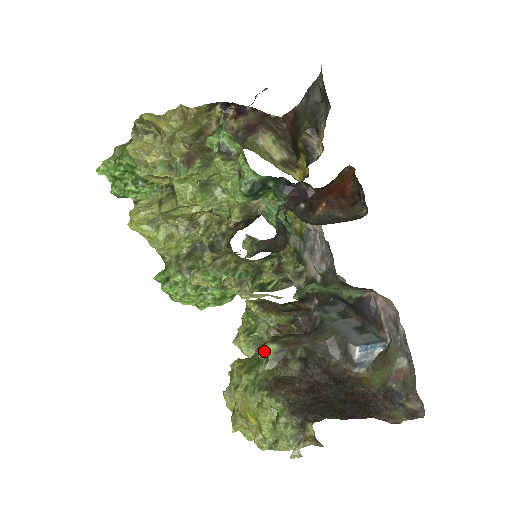
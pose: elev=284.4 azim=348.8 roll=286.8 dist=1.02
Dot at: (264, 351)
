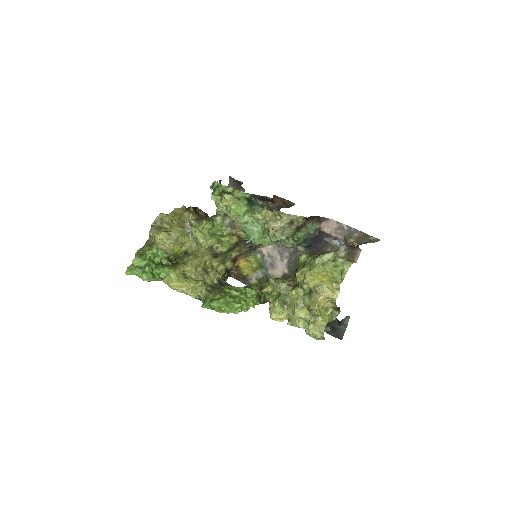
Dot at: (303, 255)
